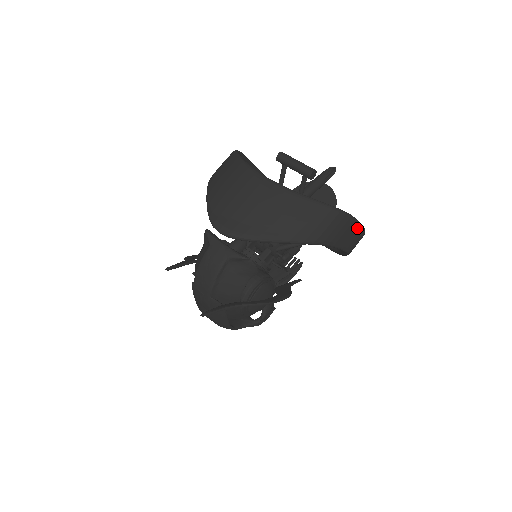
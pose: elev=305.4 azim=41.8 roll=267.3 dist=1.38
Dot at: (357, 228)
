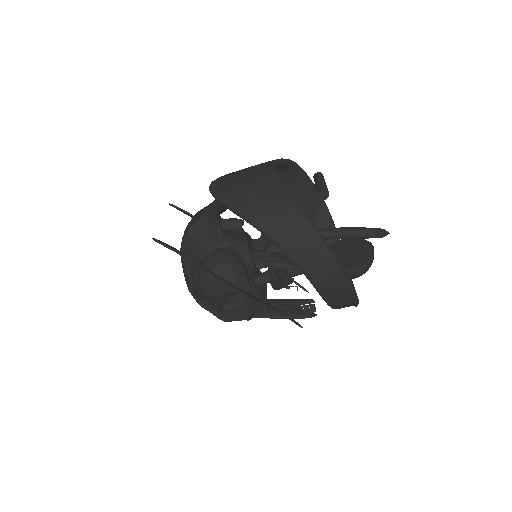
Dot at: (326, 257)
